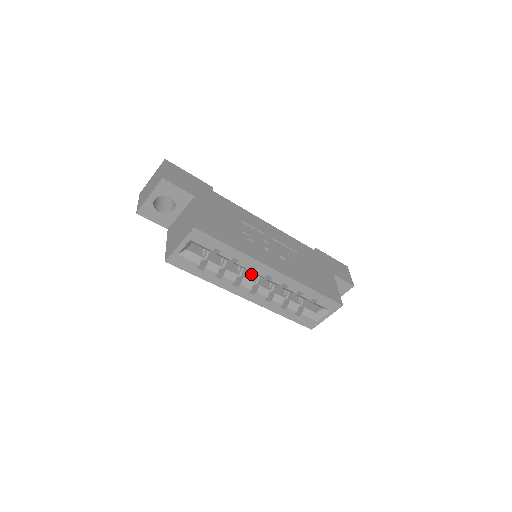
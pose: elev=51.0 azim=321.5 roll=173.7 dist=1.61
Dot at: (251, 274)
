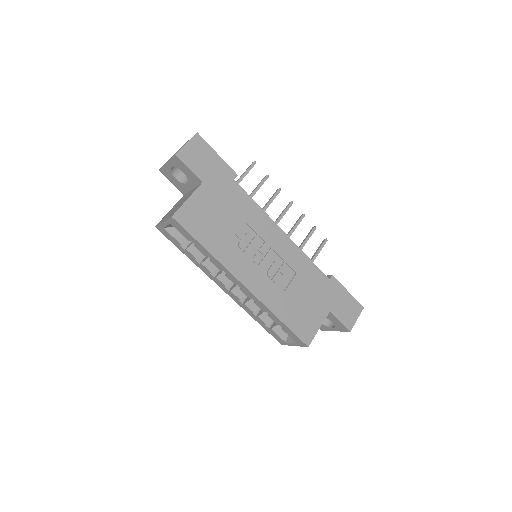
Dot at: occluded
